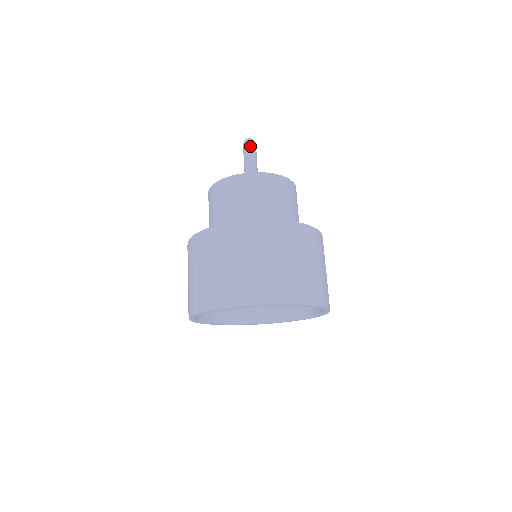
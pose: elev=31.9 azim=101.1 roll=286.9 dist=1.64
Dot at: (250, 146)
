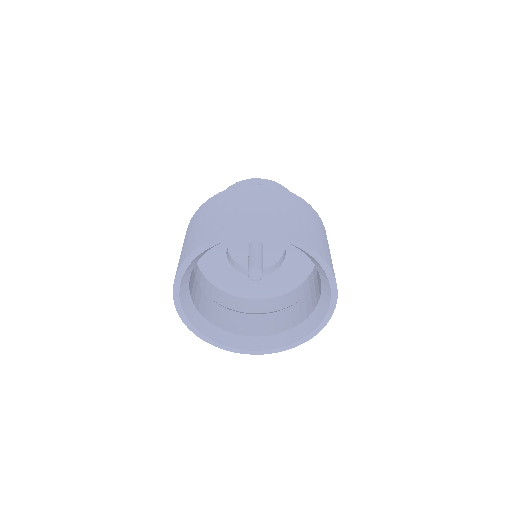
Dot at: occluded
